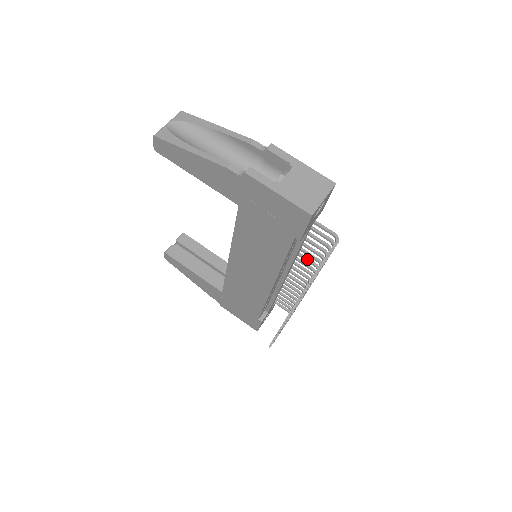
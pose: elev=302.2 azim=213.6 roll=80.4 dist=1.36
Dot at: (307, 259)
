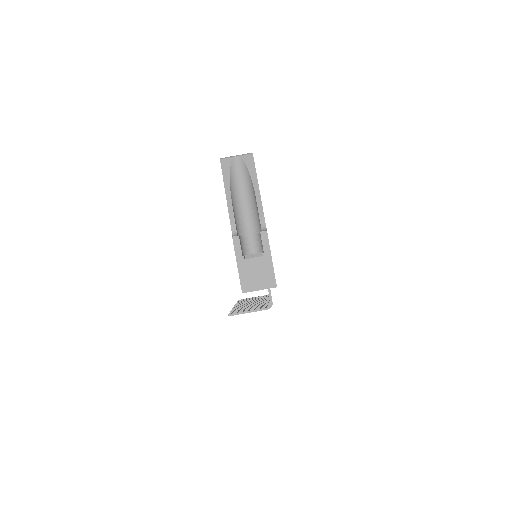
Dot at: occluded
